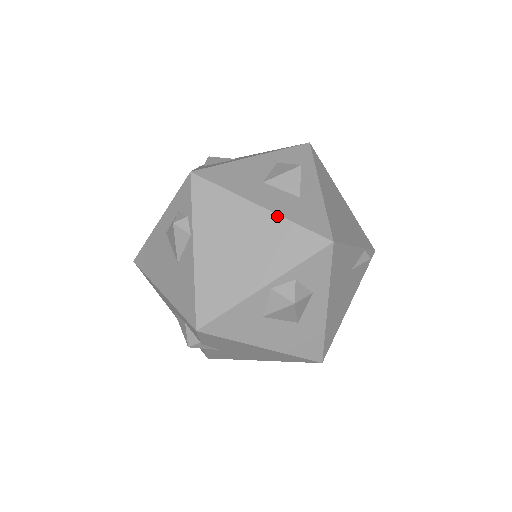
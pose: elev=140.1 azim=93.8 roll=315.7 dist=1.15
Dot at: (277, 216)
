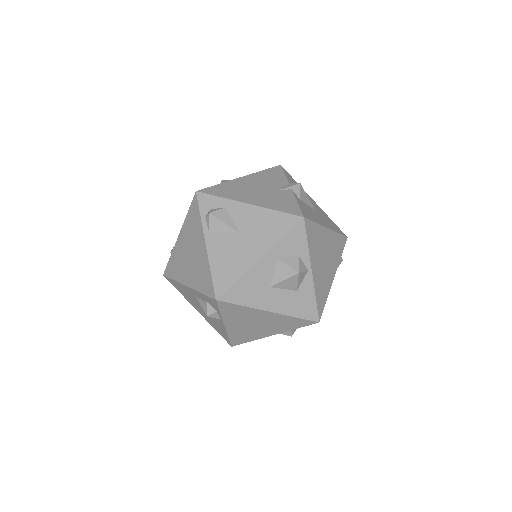
Dot at: (282, 315)
